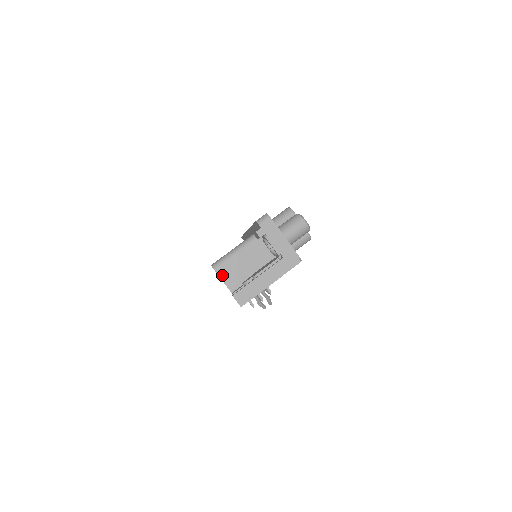
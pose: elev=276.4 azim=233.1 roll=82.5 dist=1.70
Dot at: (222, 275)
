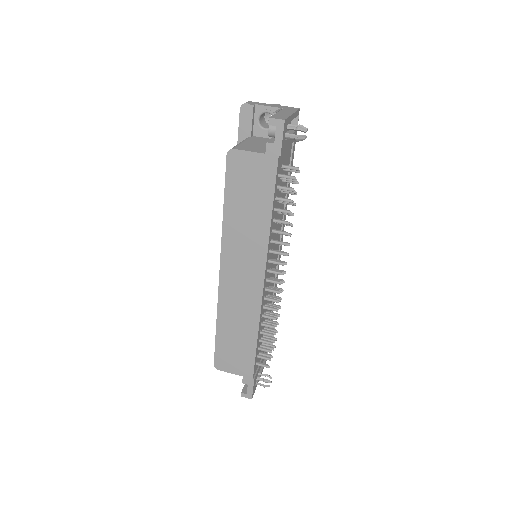
Dot at: (244, 149)
